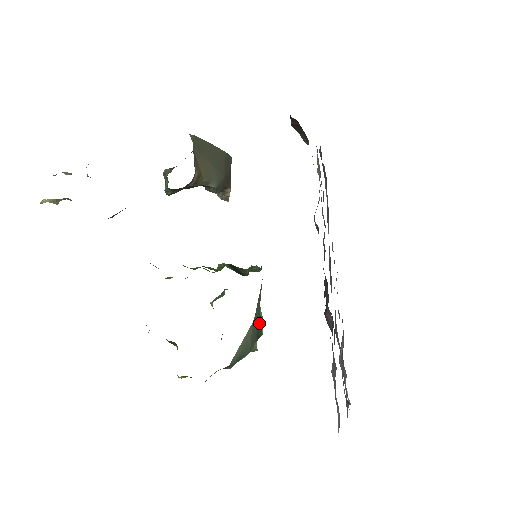
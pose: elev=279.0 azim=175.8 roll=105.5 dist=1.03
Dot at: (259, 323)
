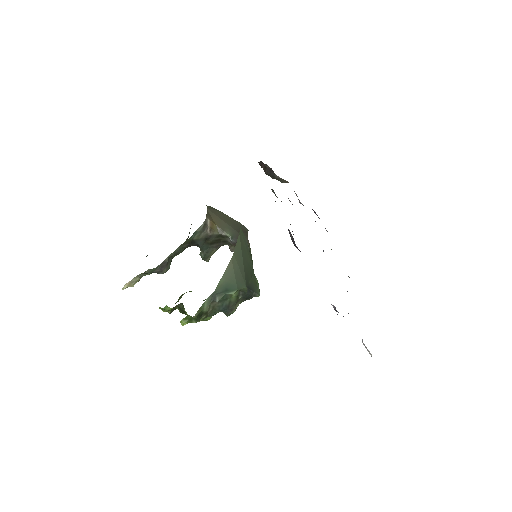
Dot at: (253, 284)
